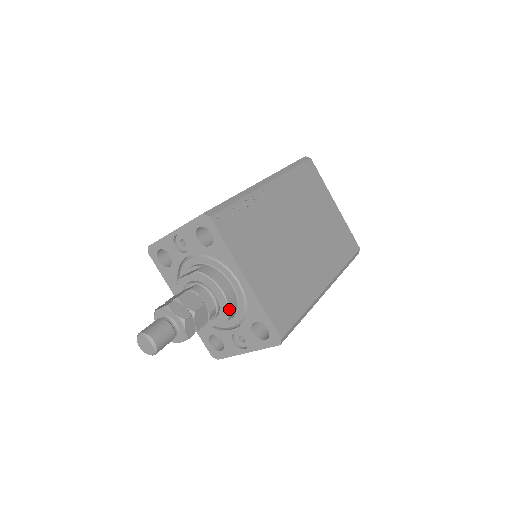
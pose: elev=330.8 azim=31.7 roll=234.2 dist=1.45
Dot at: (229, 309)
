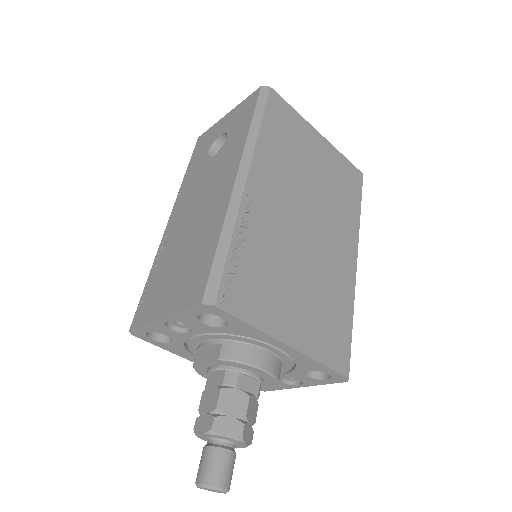
Dot at: (277, 379)
